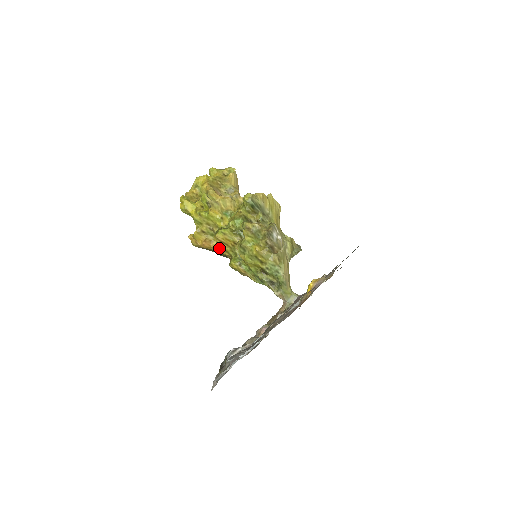
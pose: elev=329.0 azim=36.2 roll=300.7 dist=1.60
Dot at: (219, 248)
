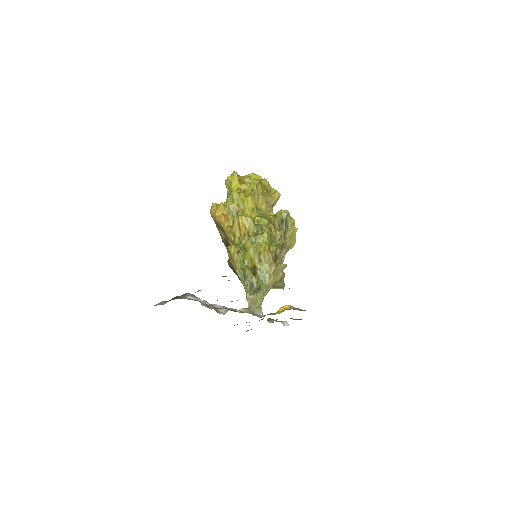
Dot at: (231, 228)
